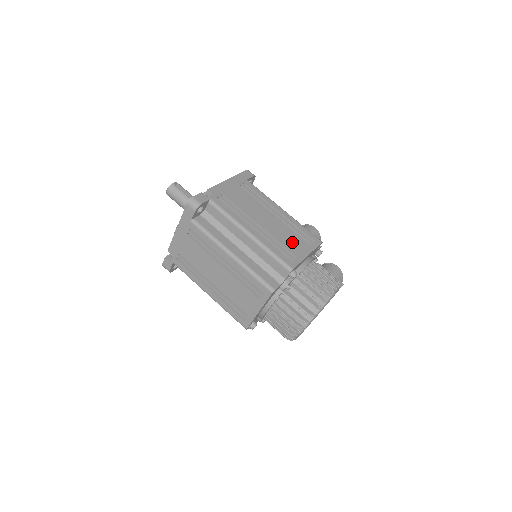
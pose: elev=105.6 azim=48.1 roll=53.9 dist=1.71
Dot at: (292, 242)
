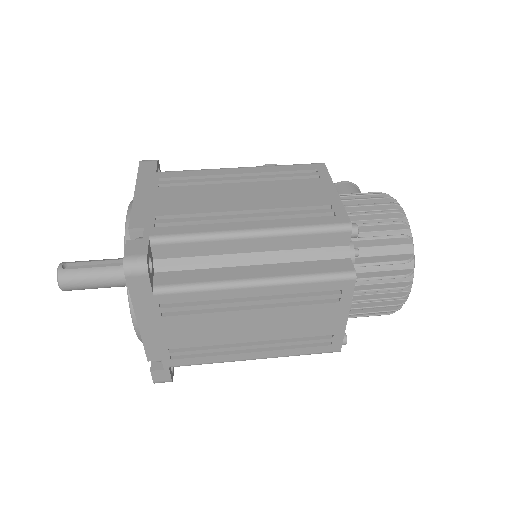
Dot at: (302, 193)
